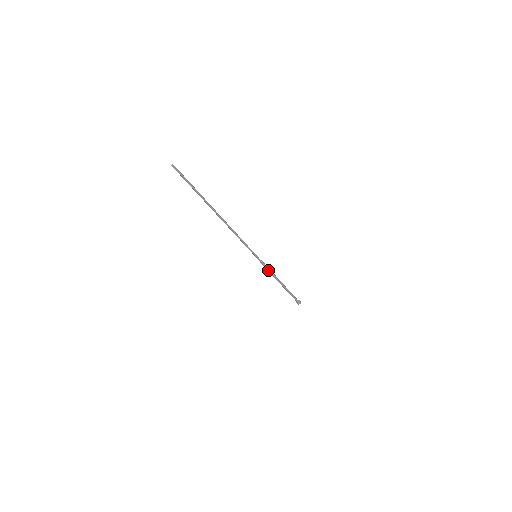
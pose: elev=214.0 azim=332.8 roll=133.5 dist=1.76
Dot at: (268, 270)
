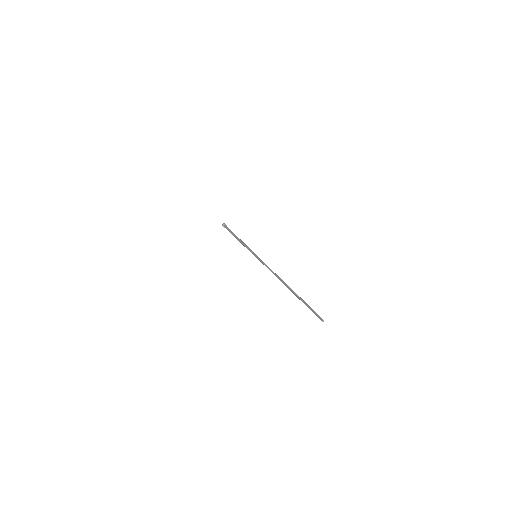
Dot at: occluded
